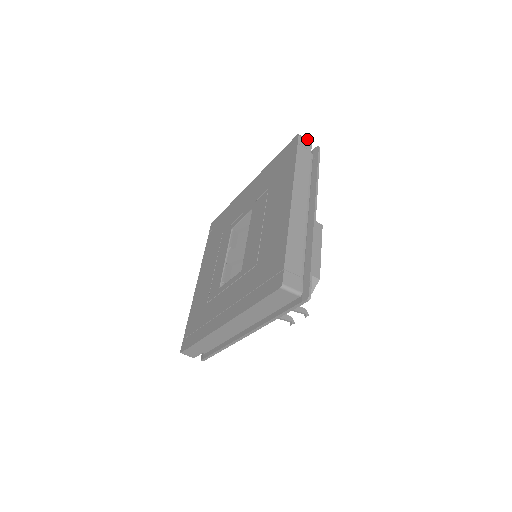
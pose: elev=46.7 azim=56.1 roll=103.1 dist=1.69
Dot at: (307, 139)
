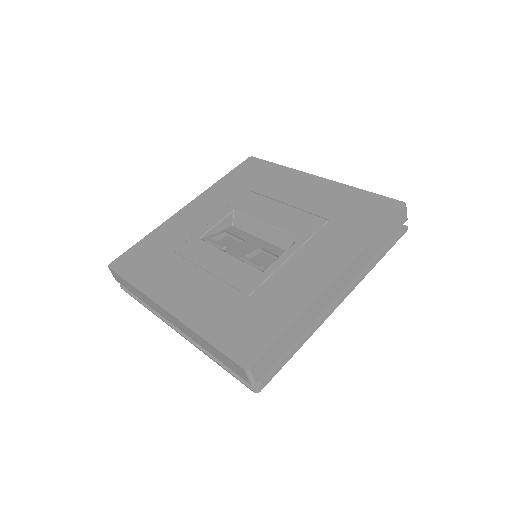
Dot at: occluded
